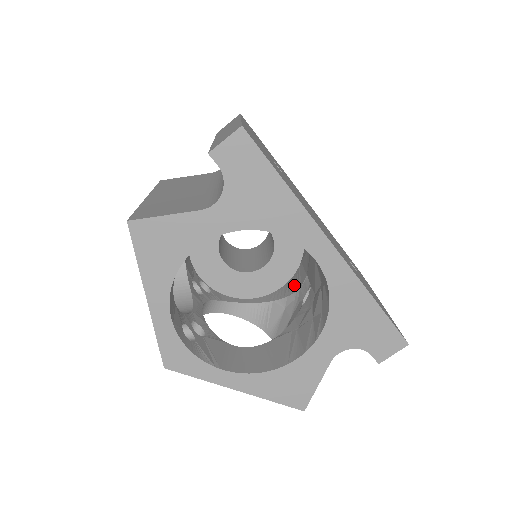
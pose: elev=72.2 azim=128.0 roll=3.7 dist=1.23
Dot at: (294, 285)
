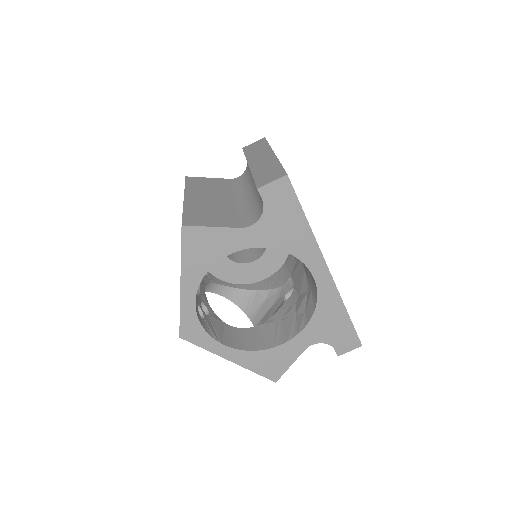
Dot at: (277, 281)
